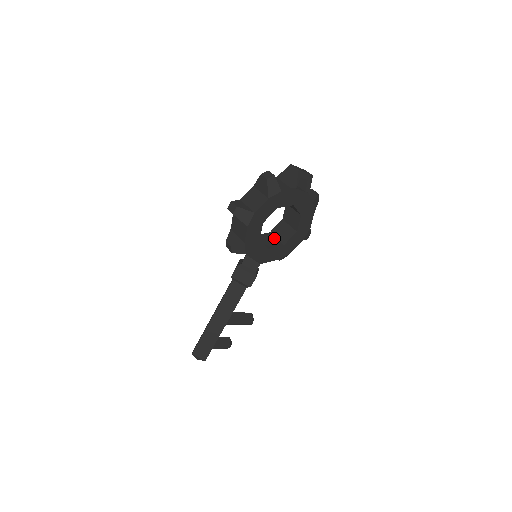
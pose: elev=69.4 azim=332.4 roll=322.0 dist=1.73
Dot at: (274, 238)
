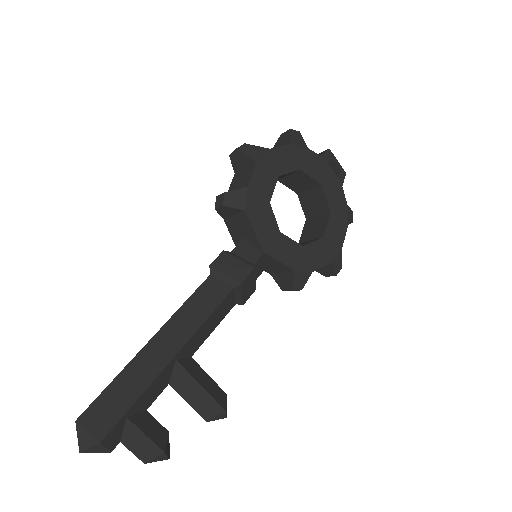
Dot at: occluded
